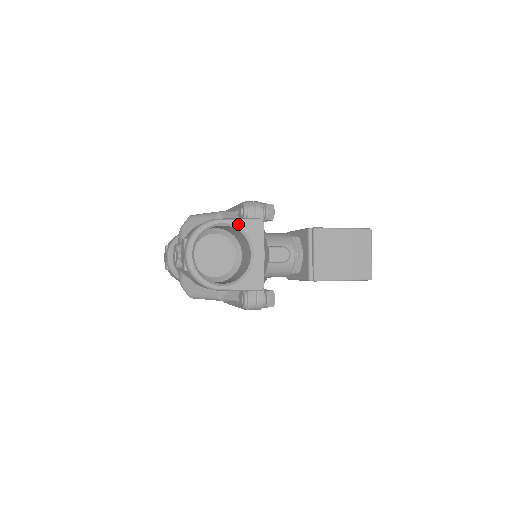
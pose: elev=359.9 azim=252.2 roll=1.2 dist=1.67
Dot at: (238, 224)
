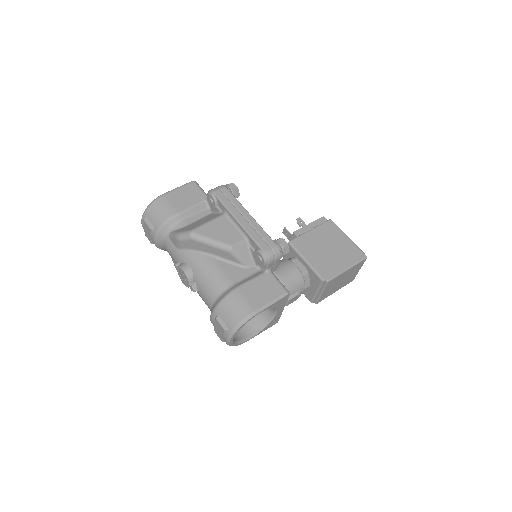
Dot at: (270, 307)
